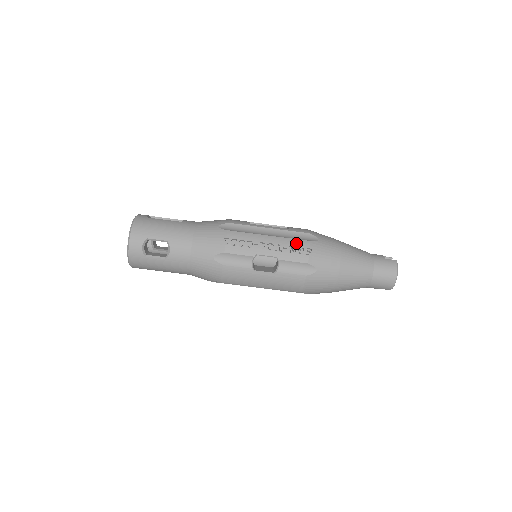
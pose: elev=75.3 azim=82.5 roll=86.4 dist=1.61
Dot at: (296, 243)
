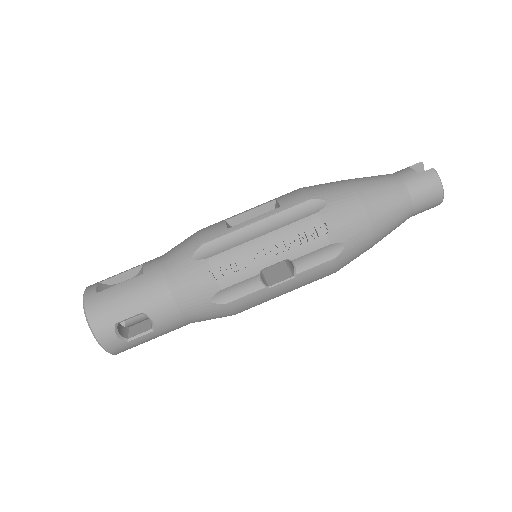
Dot at: (302, 226)
